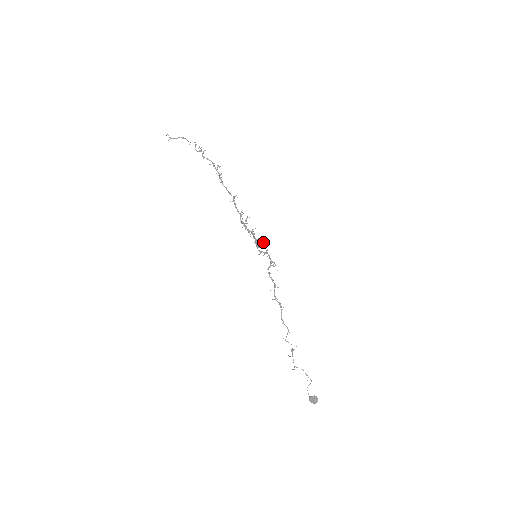
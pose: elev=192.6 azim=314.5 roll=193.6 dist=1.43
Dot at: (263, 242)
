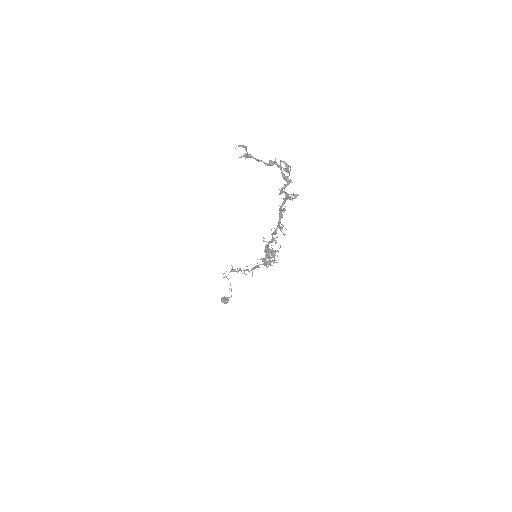
Dot at: occluded
